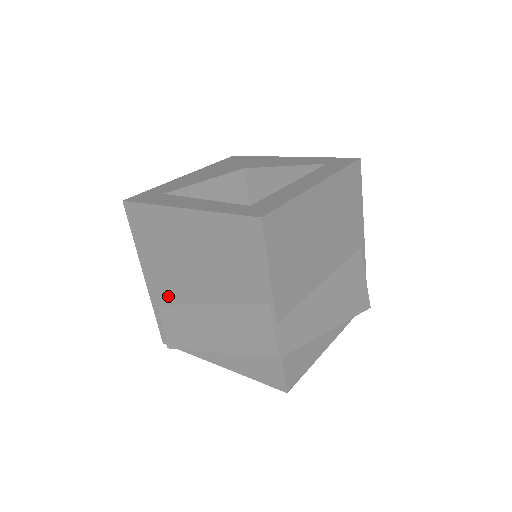
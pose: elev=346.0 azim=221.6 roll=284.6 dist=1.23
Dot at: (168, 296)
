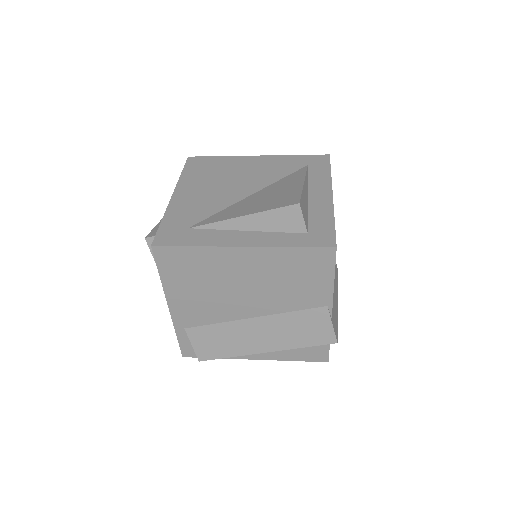
Dot at: (201, 319)
